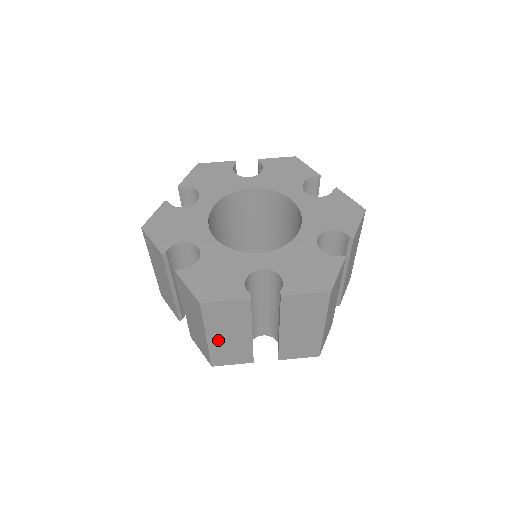
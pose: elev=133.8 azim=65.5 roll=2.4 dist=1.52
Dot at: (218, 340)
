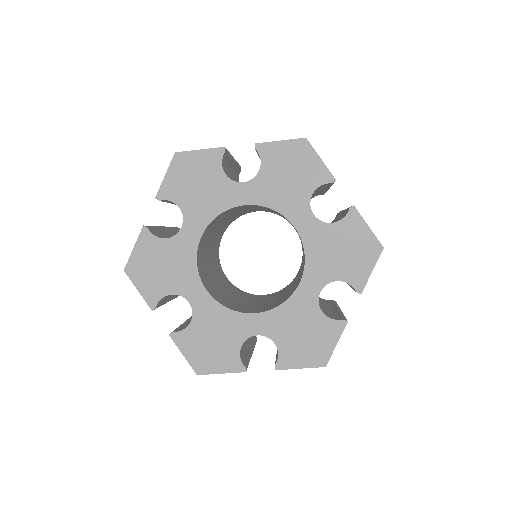
Dot at: occluded
